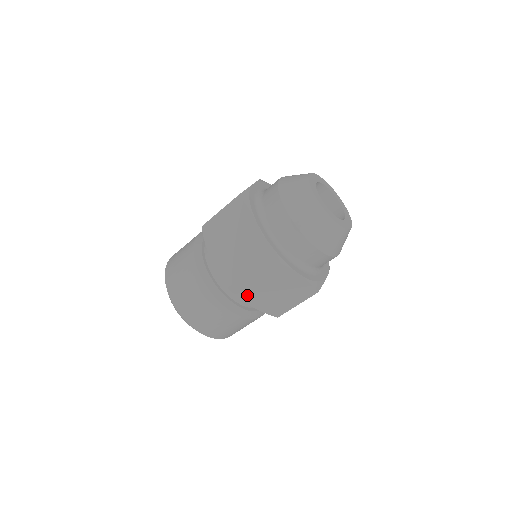
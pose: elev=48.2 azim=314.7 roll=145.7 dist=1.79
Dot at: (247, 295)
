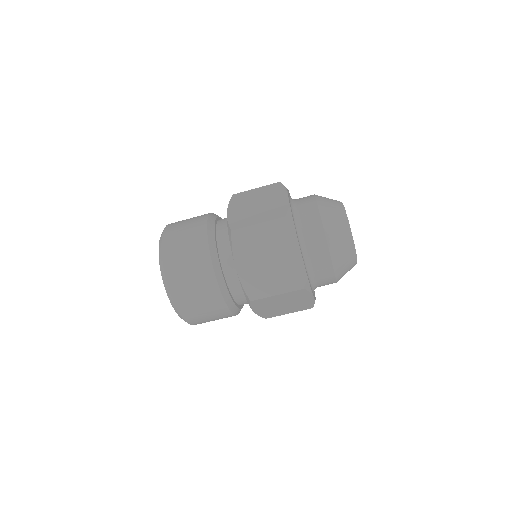
Dot at: (260, 306)
